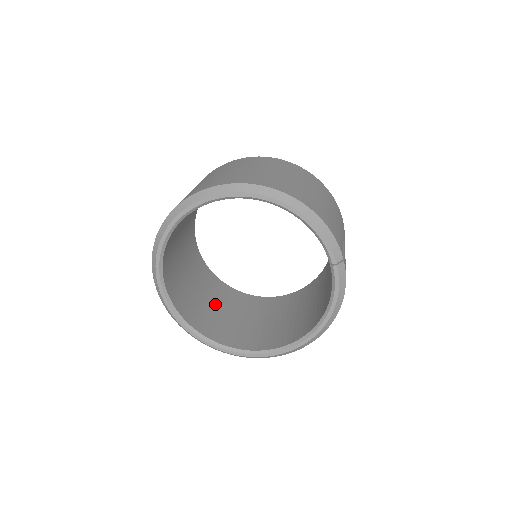
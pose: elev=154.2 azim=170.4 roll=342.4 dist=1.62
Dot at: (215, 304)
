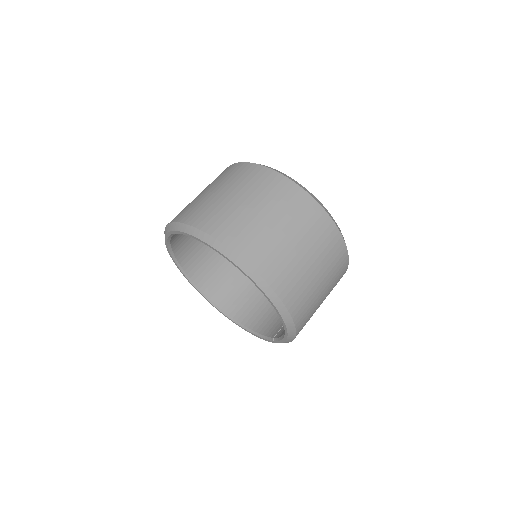
Dot at: occluded
